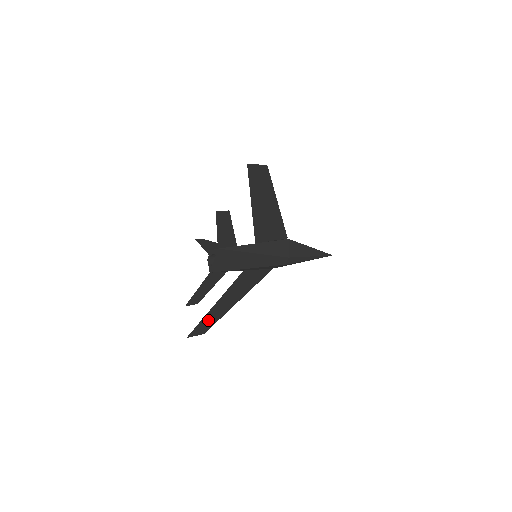
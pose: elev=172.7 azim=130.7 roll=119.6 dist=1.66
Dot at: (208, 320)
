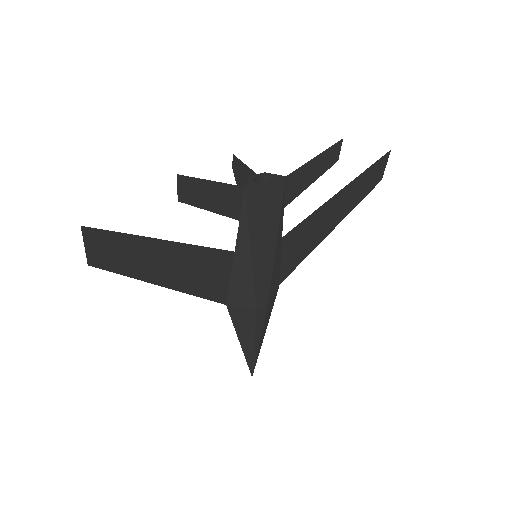
Dot at: (128, 251)
